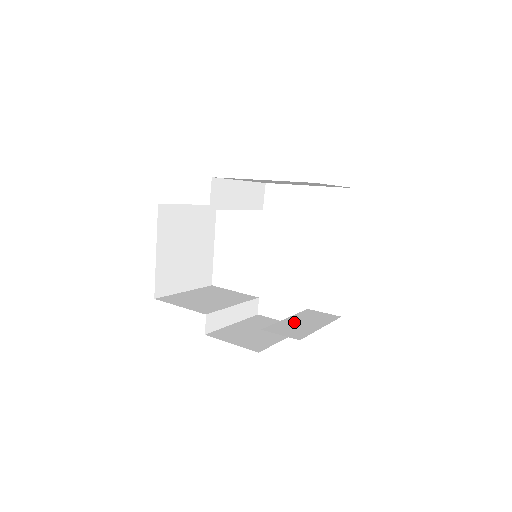
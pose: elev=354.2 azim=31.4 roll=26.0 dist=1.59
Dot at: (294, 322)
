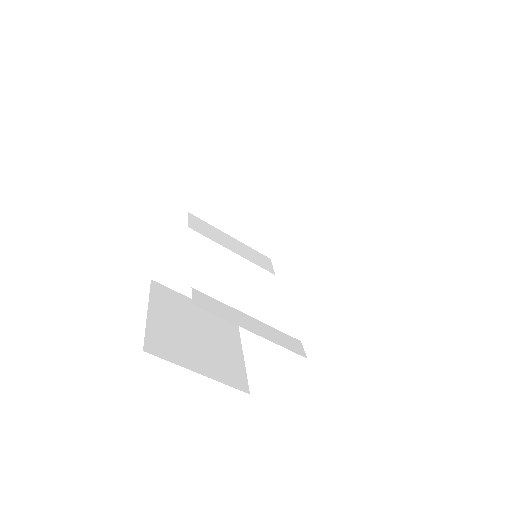
Dot at: occluded
